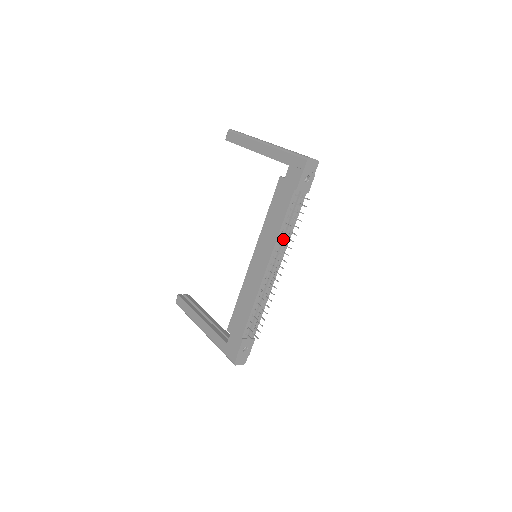
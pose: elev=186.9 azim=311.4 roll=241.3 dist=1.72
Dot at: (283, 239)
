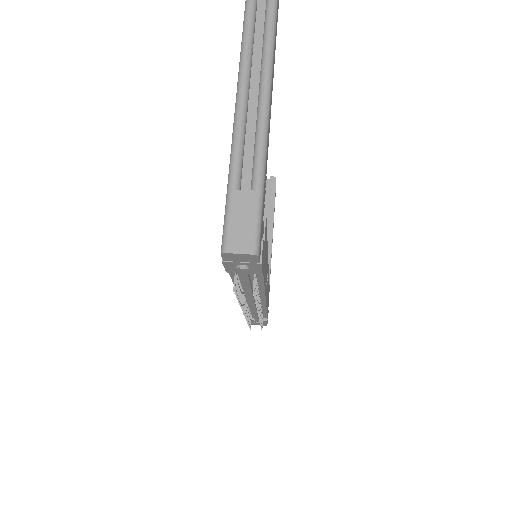
Dot at: occluded
